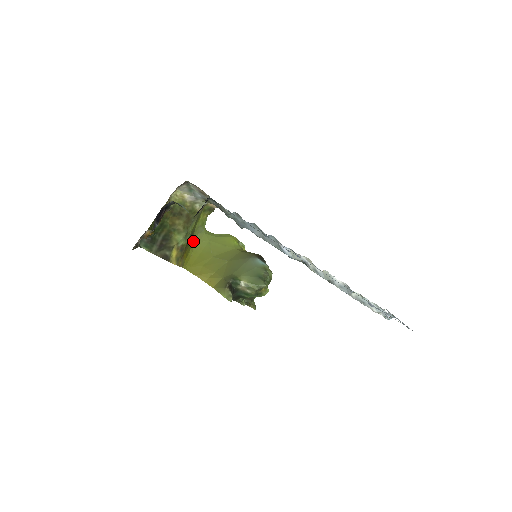
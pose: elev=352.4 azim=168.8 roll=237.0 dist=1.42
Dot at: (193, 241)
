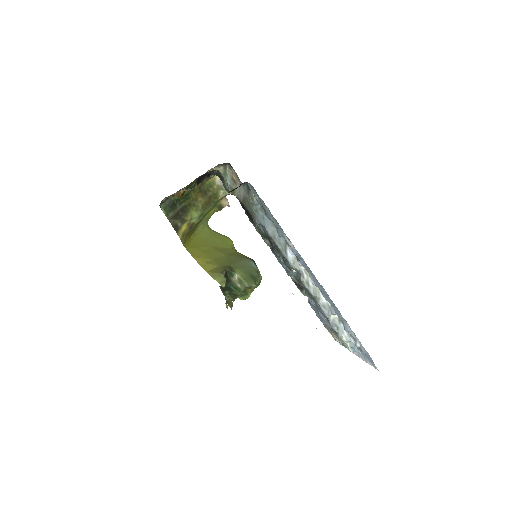
Dot at: (197, 228)
